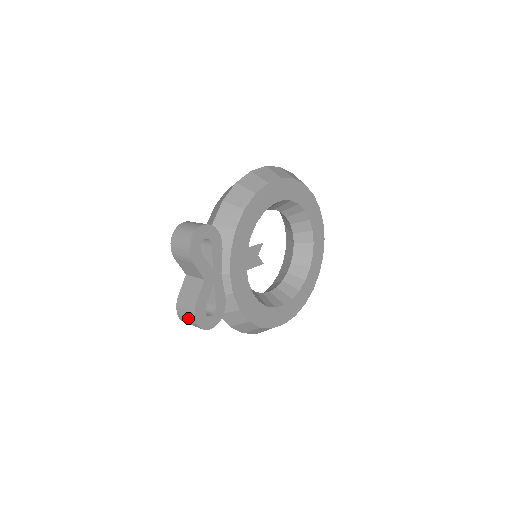
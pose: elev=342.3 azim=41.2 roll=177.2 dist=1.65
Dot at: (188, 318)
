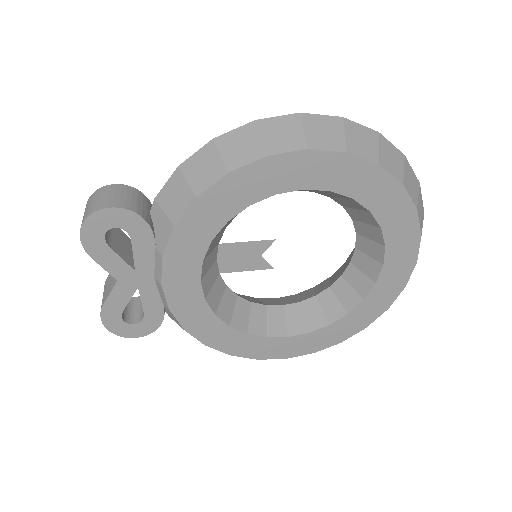
Dot at: occluded
